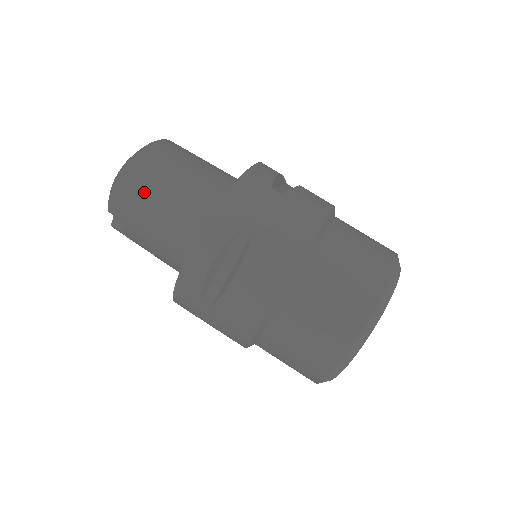
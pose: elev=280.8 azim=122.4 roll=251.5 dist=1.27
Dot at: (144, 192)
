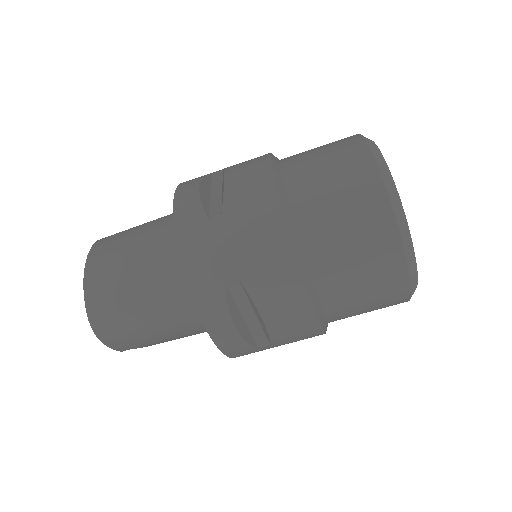
Dot at: (127, 324)
